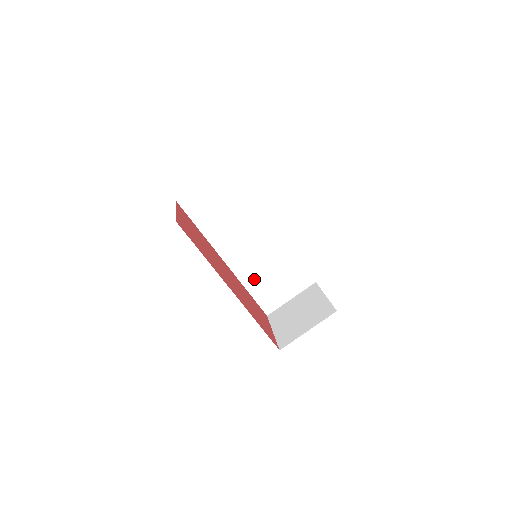
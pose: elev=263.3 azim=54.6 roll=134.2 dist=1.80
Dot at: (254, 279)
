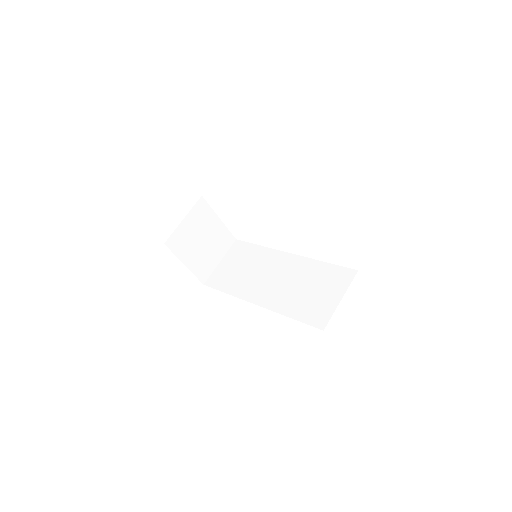
Dot at: (291, 303)
